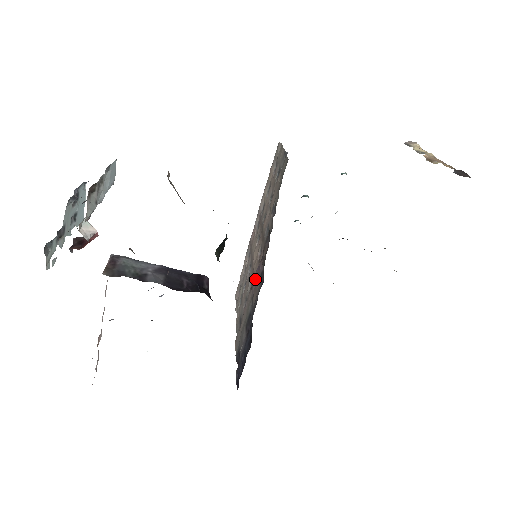
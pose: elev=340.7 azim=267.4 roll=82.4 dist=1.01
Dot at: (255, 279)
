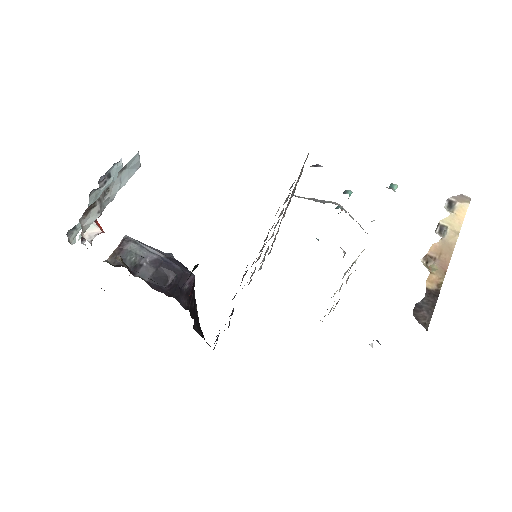
Dot at: occluded
